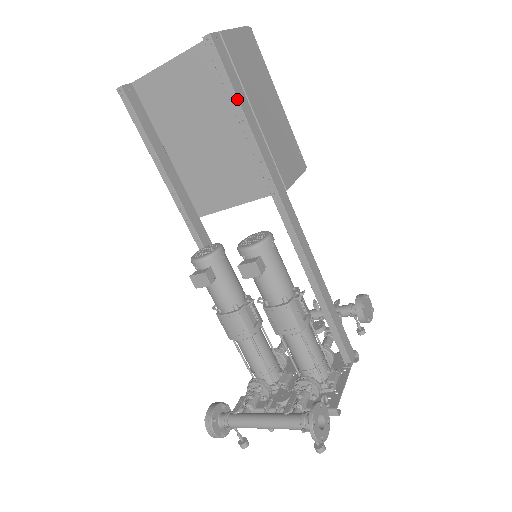
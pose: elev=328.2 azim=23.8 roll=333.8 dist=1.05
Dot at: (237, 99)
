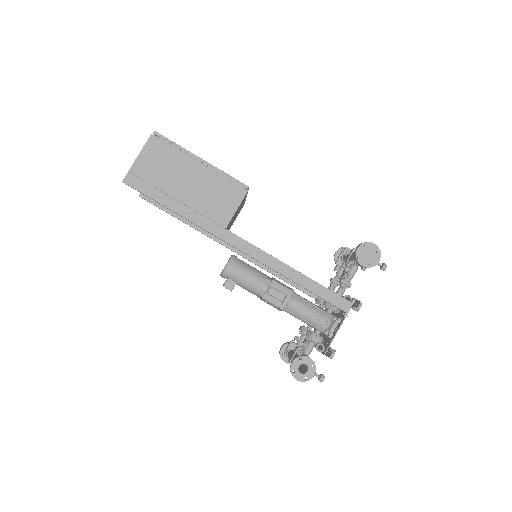
Dot at: (159, 203)
